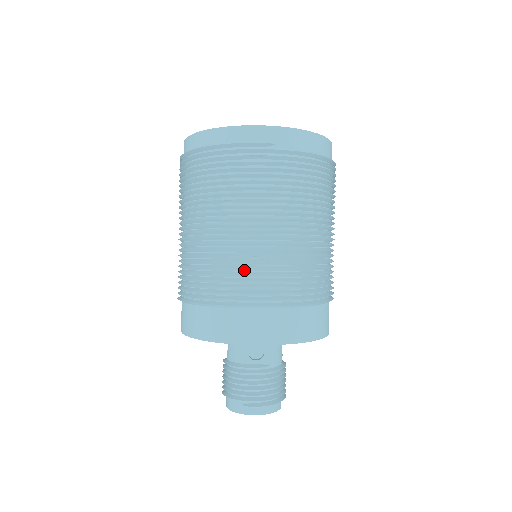
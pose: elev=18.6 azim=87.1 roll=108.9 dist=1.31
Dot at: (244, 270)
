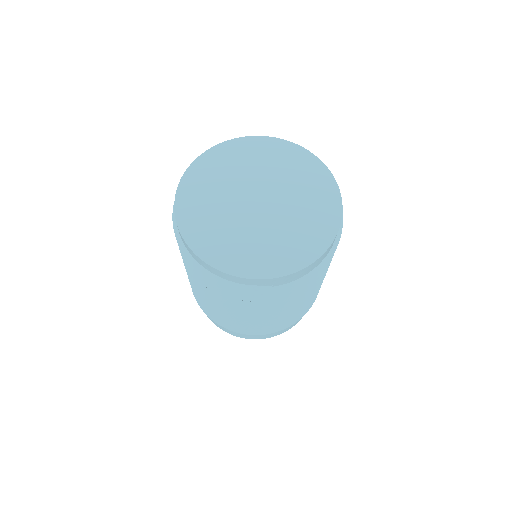
Dot at: occluded
